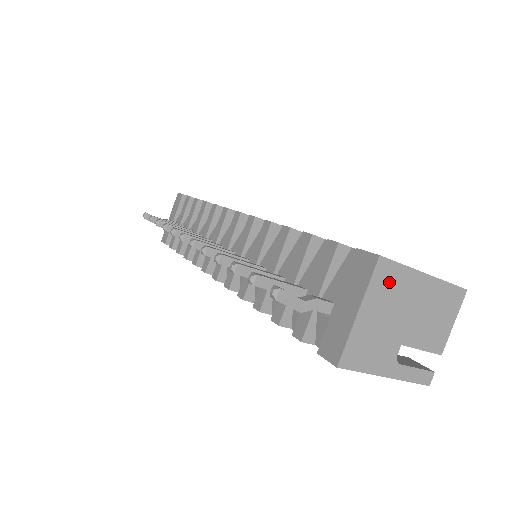
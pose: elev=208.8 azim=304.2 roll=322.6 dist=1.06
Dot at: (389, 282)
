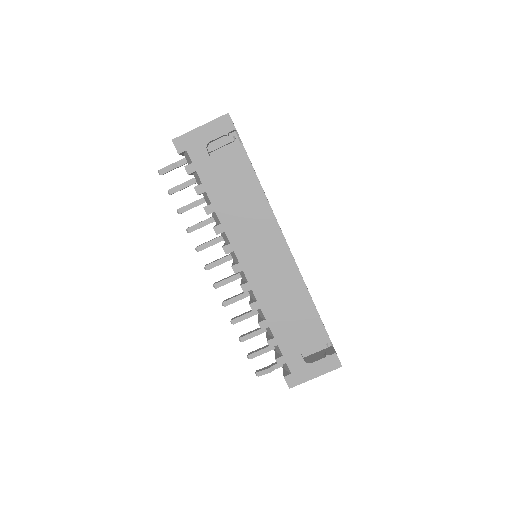
Dot at: occluded
